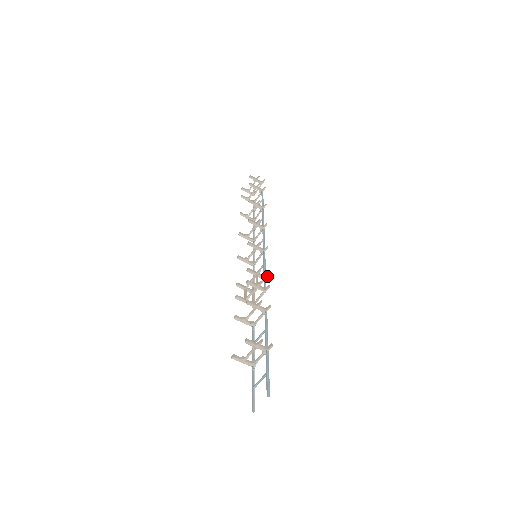
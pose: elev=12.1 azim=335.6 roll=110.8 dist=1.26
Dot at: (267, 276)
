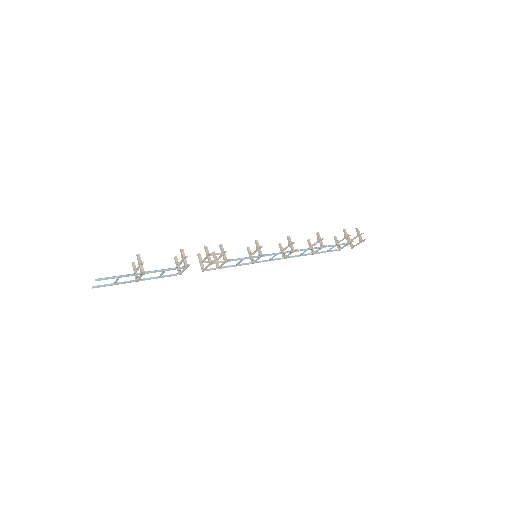
Dot at: (226, 260)
